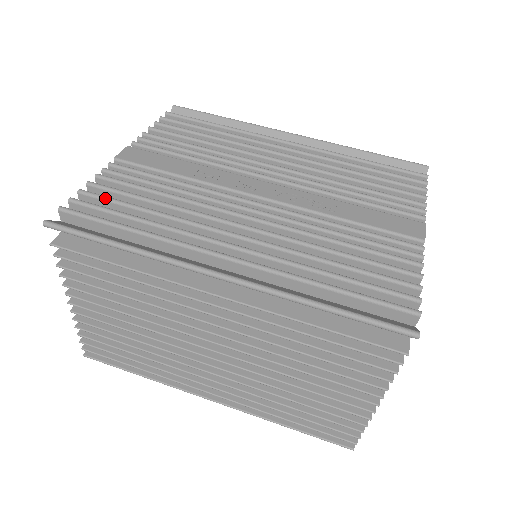
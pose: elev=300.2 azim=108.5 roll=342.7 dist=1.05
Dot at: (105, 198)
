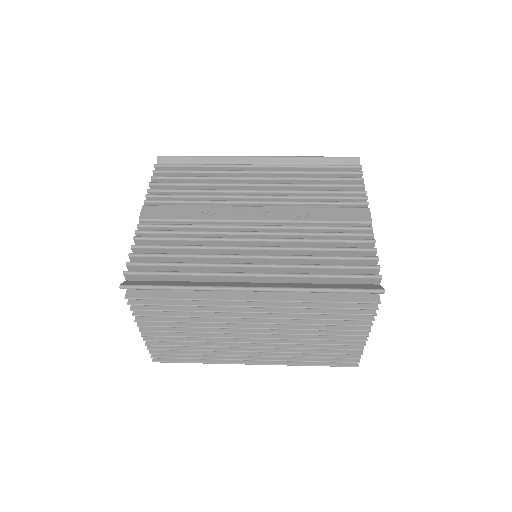
Dot at: (150, 255)
